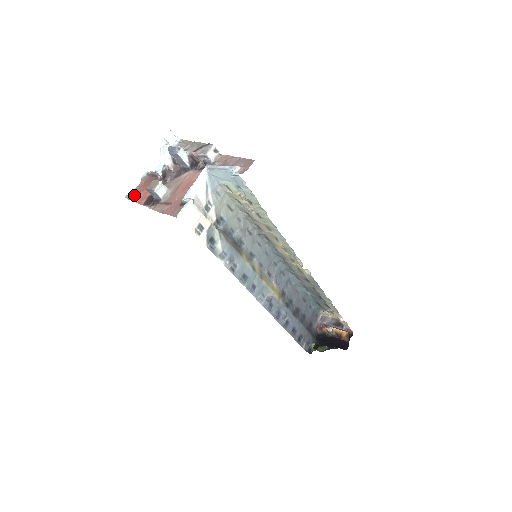
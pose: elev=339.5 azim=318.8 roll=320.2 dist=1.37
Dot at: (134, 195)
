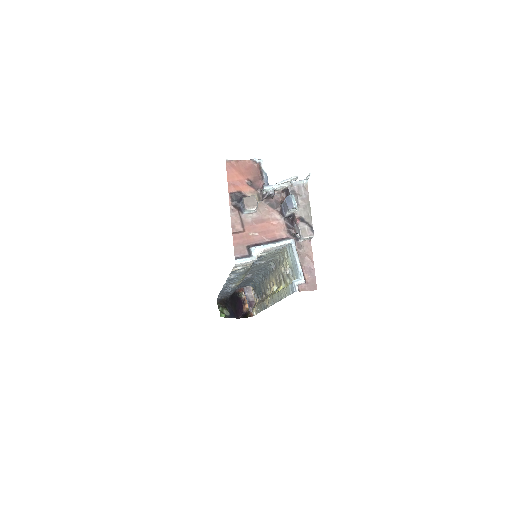
Dot at: (233, 168)
